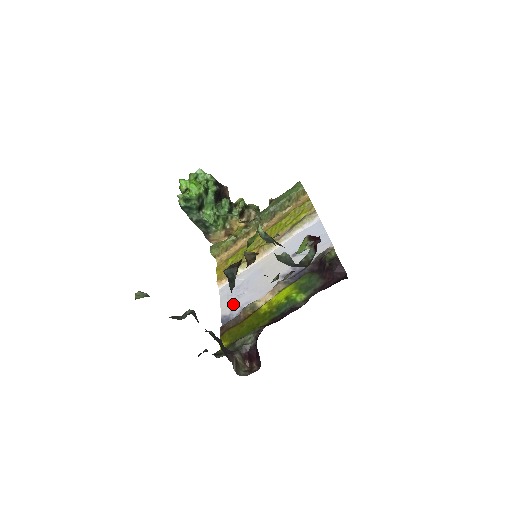
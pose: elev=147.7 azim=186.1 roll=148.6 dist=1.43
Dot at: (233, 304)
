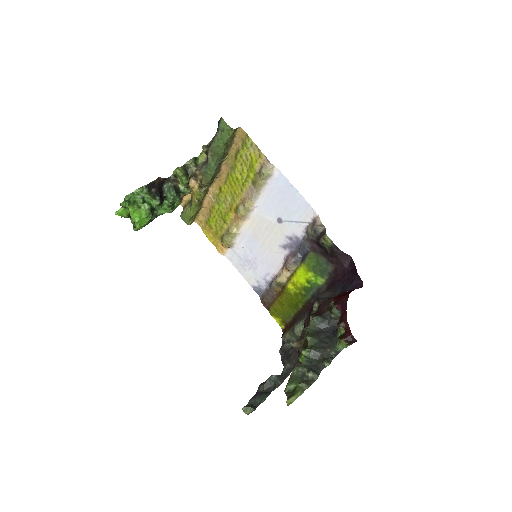
Dot at: (254, 275)
